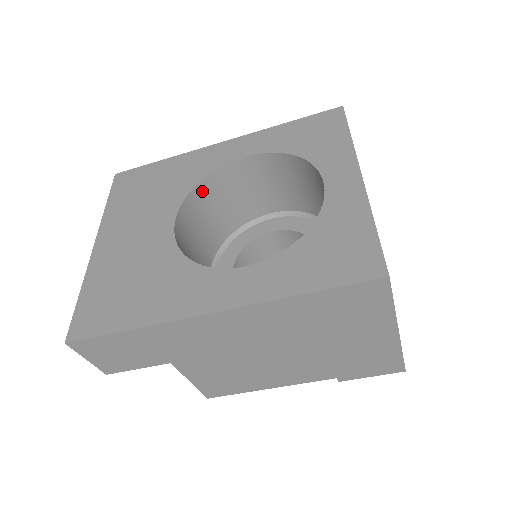
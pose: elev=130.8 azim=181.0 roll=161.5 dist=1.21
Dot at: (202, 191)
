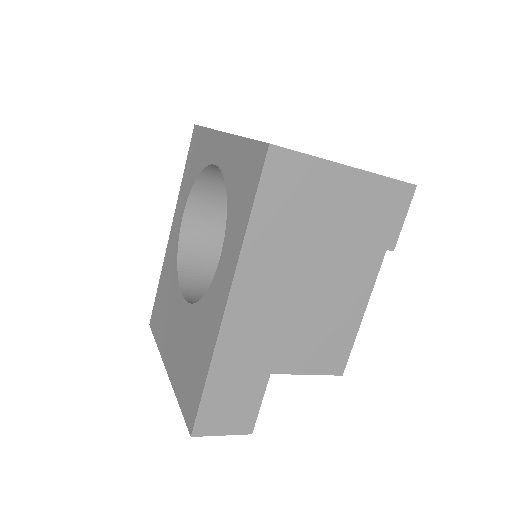
Dot at: (186, 265)
